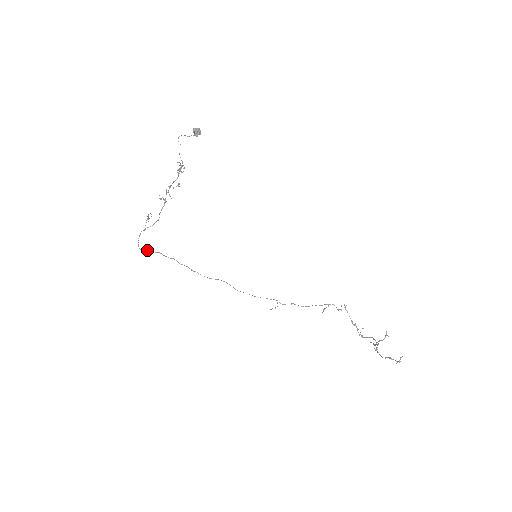
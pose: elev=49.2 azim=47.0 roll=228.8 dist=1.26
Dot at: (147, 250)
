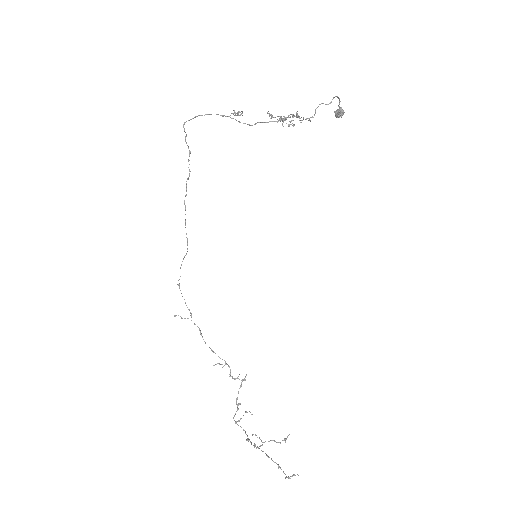
Dot at: occluded
